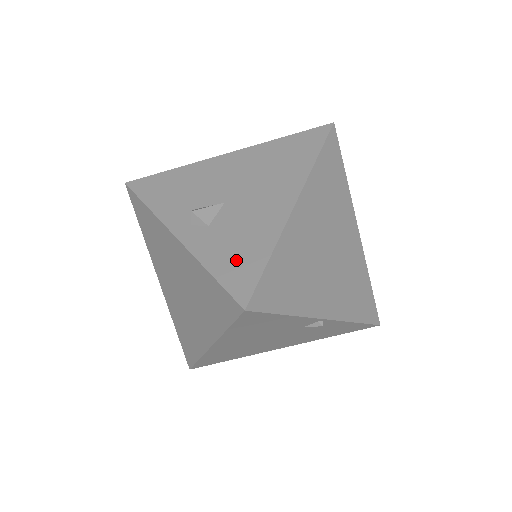
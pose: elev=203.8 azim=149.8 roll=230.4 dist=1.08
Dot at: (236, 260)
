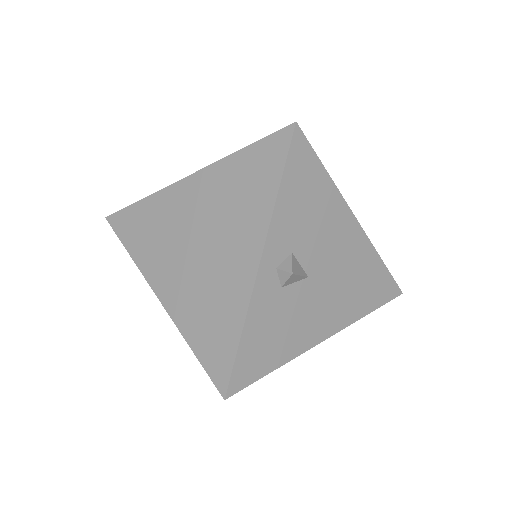
Dot at: (261, 348)
